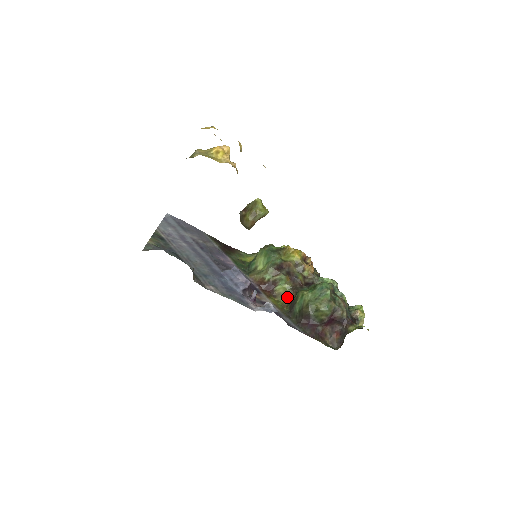
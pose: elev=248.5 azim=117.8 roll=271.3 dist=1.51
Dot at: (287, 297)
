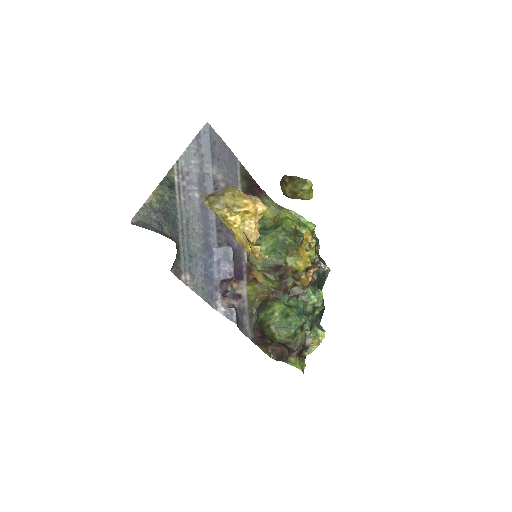
Dot at: (266, 291)
